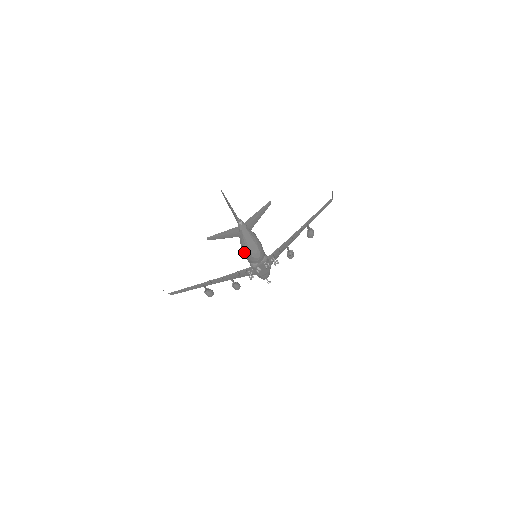
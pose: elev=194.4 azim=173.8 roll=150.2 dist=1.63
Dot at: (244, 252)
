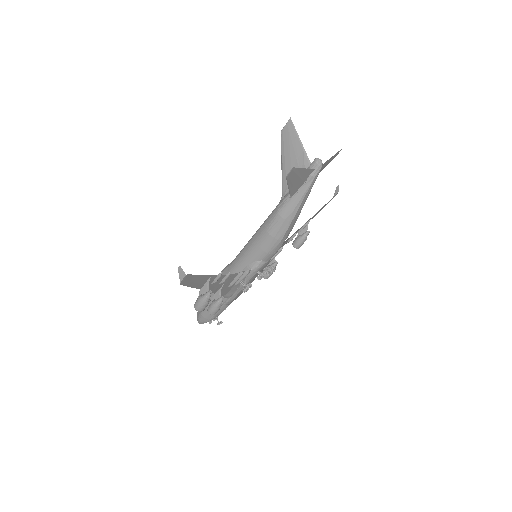
Dot at: (272, 232)
